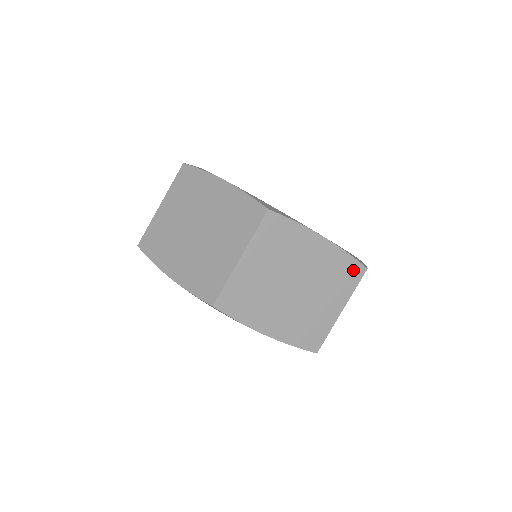
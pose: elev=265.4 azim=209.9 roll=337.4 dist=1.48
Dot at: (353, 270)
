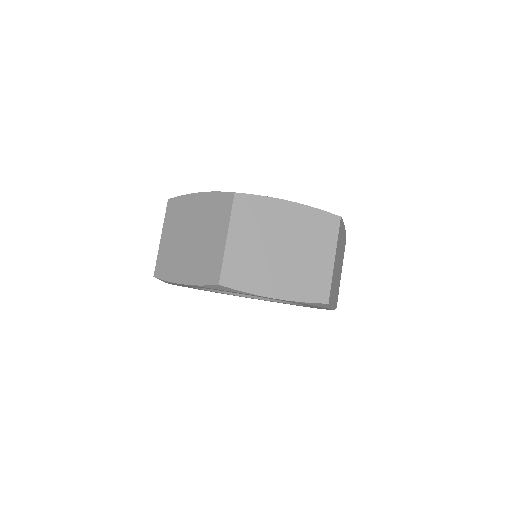
Dot at: occluded
